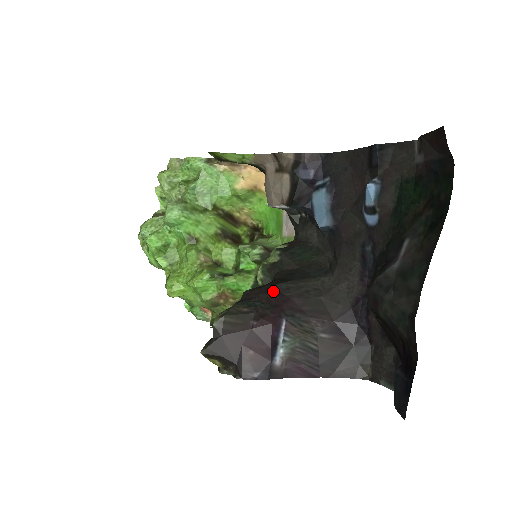
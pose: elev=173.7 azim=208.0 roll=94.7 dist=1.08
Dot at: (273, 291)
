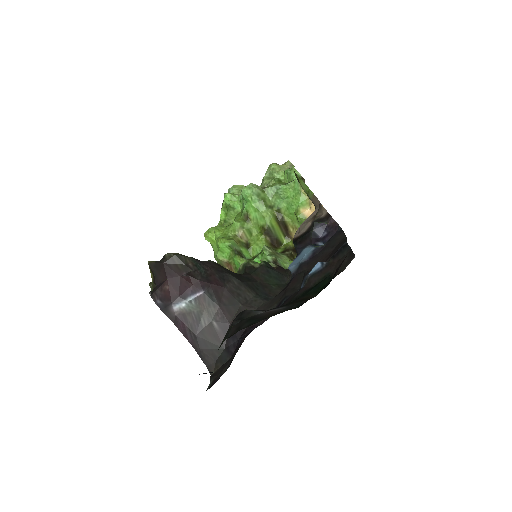
Dot at: (222, 274)
